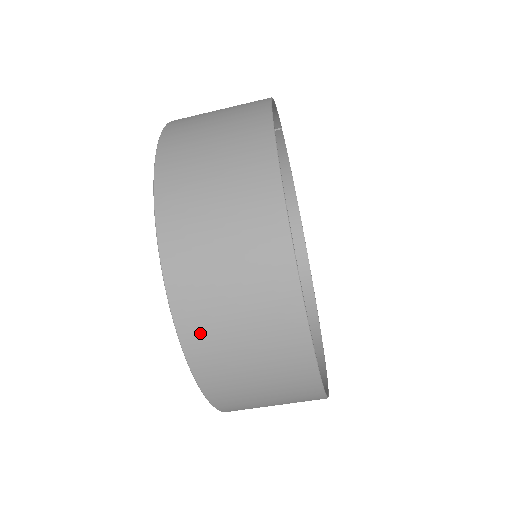
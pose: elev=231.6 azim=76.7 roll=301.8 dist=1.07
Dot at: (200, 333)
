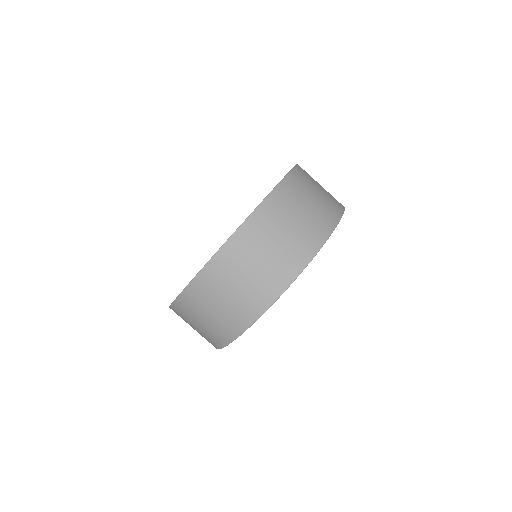
Dot at: (302, 176)
